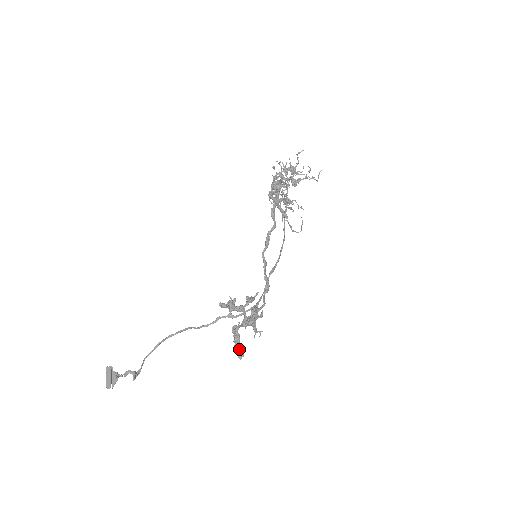
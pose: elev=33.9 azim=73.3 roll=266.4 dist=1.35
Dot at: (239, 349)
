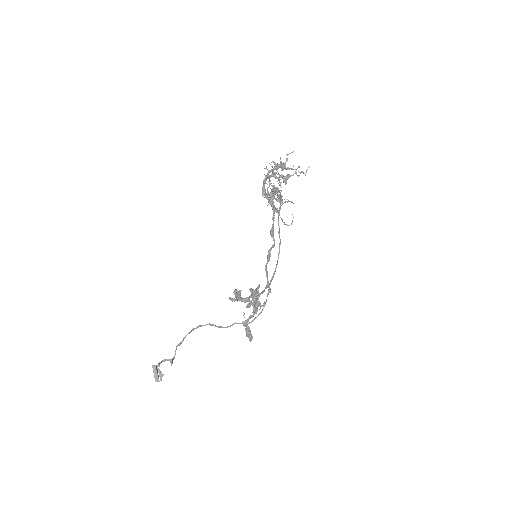
Dot at: (250, 338)
